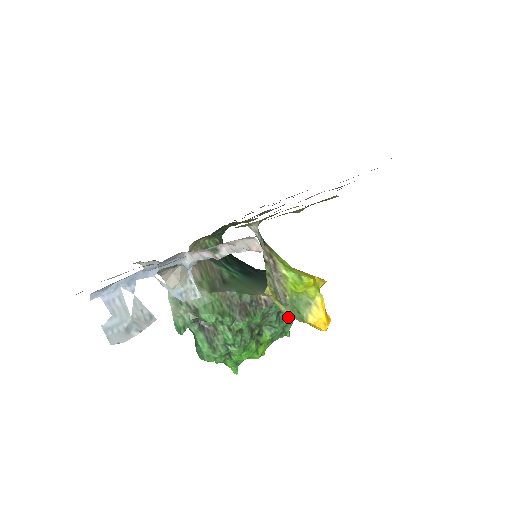
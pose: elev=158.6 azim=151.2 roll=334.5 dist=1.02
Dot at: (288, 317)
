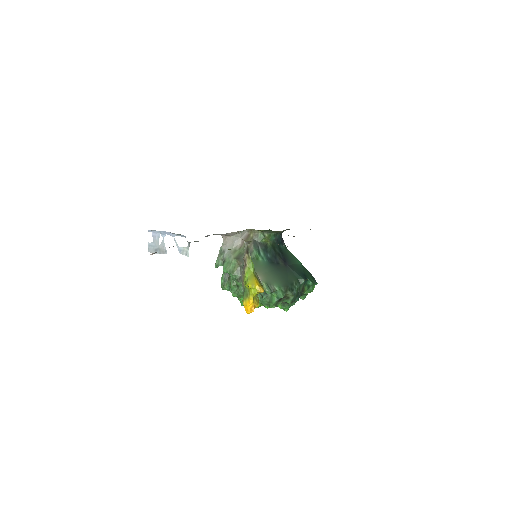
Dot at: (272, 299)
